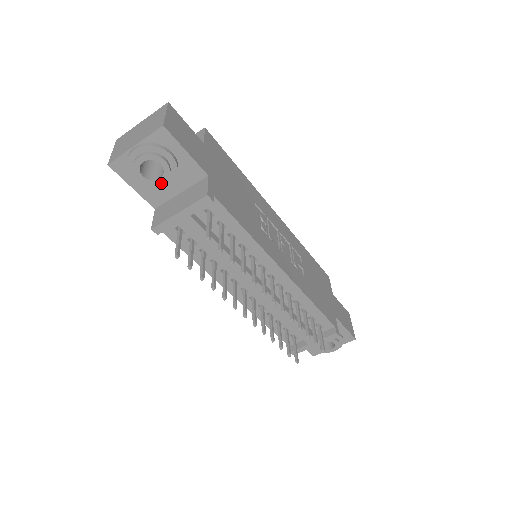
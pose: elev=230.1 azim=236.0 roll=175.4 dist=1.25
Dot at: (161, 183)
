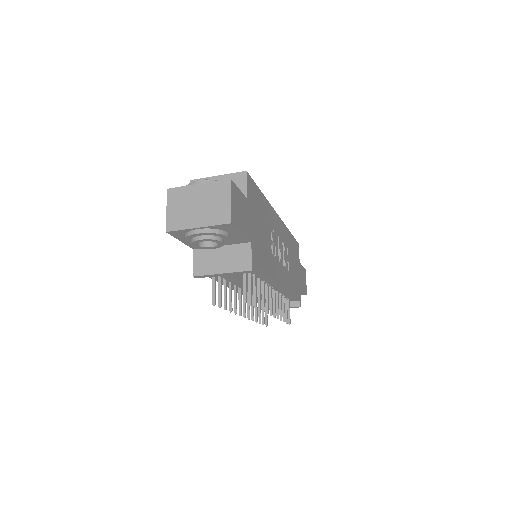
Dot at: (211, 248)
